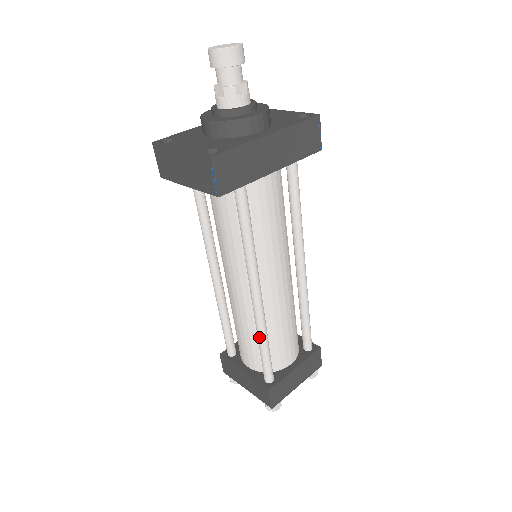
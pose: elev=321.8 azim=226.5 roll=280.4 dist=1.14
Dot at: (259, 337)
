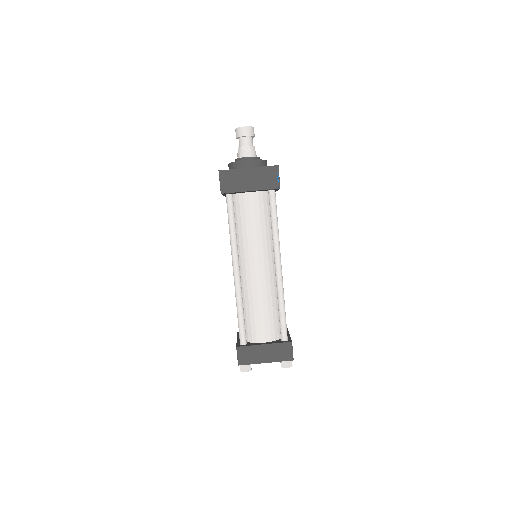
Dot at: (282, 300)
